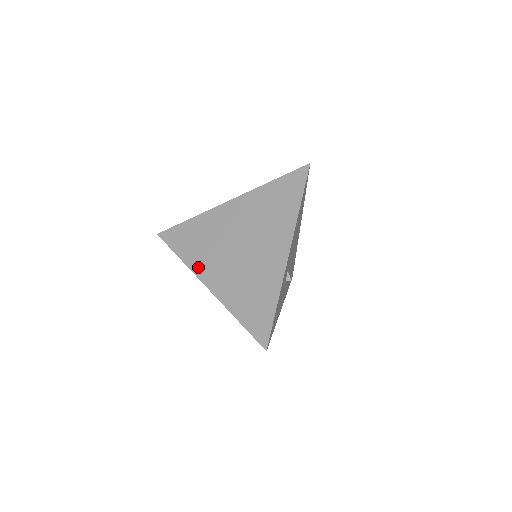
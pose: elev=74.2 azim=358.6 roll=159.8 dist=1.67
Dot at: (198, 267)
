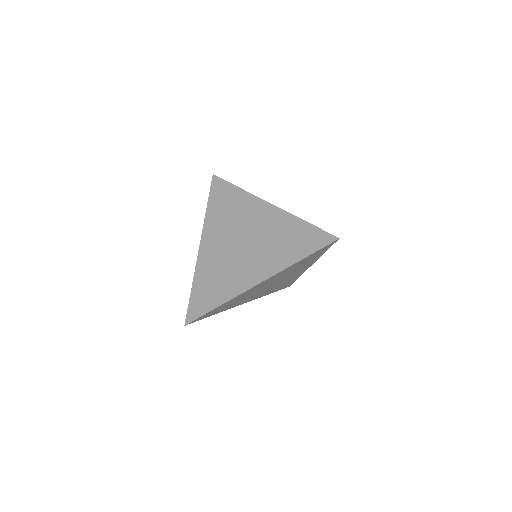
Dot at: (237, 288)
